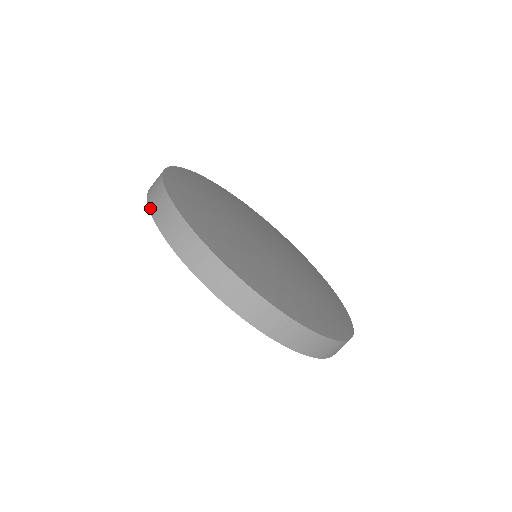
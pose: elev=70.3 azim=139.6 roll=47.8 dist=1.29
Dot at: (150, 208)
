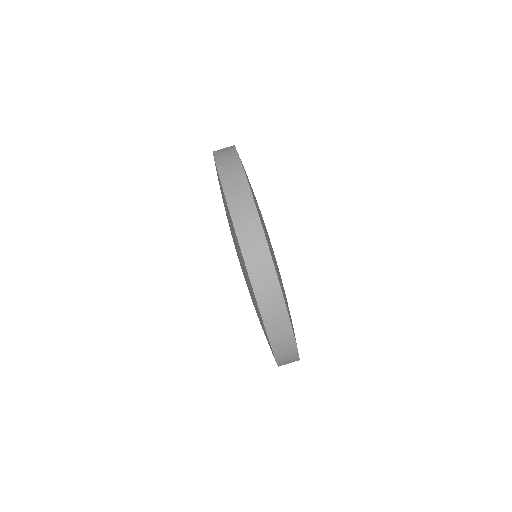
Dot at: (219, 170)
